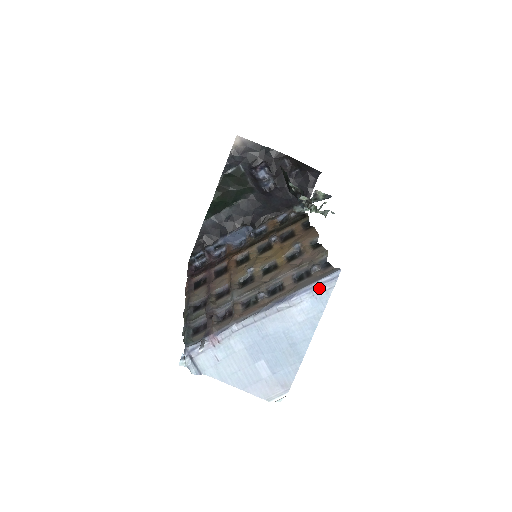
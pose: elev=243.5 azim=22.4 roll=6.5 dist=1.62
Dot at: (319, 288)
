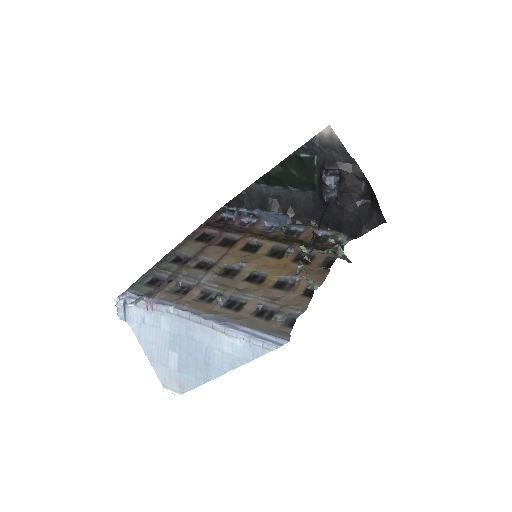
Dot at: (258, 340)
